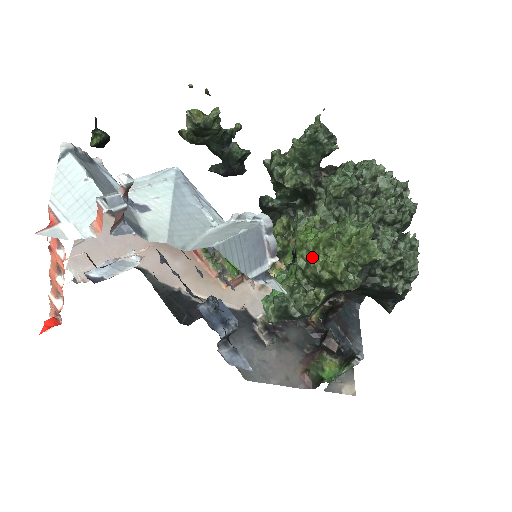
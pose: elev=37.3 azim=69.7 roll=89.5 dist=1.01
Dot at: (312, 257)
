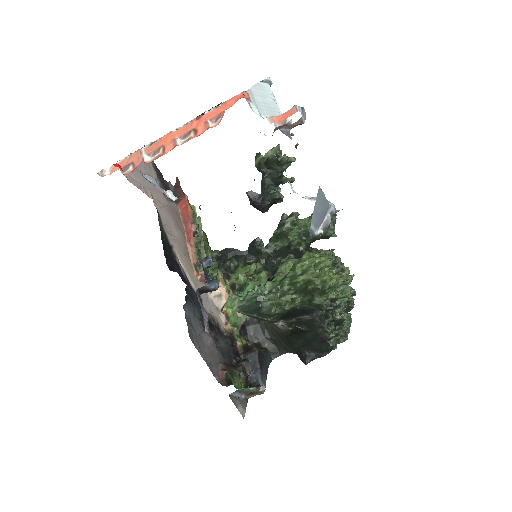
Dot at: (313, 268)
